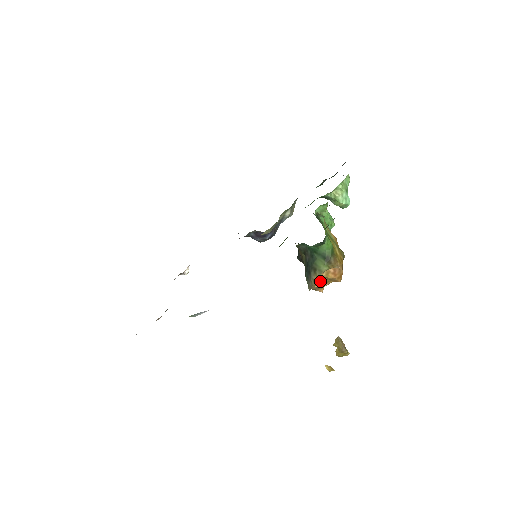
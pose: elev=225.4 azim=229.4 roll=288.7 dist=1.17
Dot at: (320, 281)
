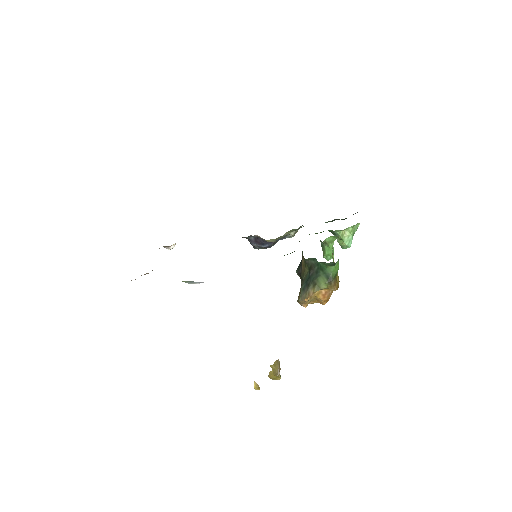
Dot at: (310, 297)
